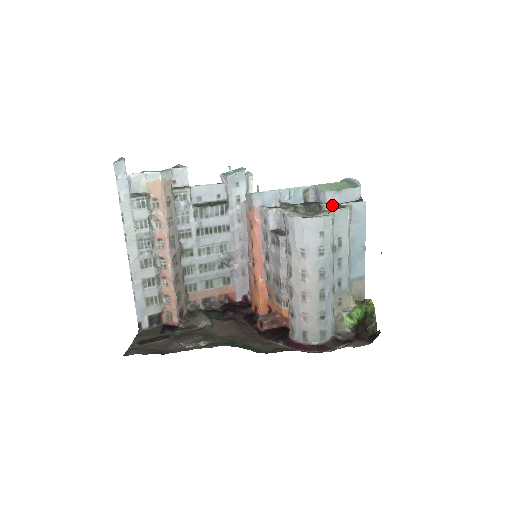
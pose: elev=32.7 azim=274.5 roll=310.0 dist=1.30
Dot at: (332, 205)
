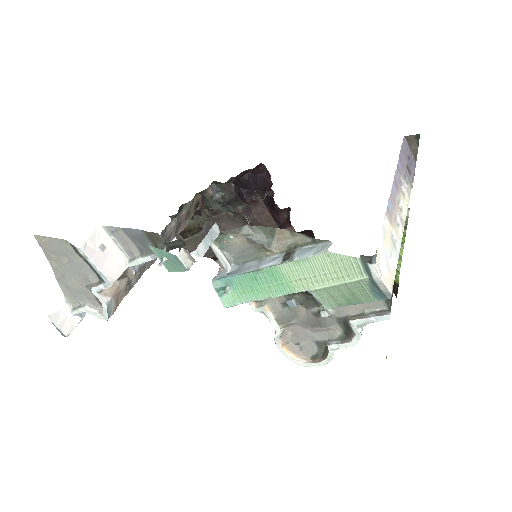
Dot at: occluded
